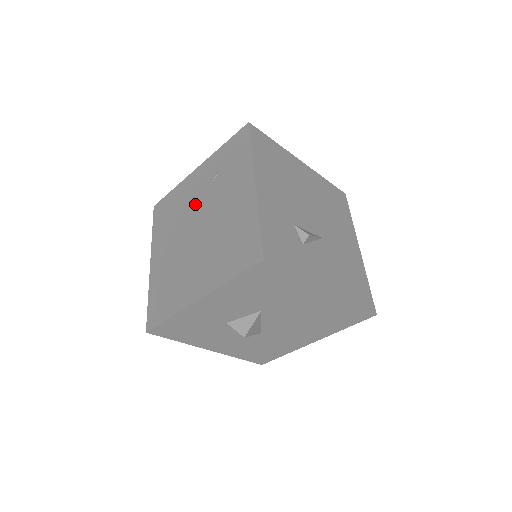
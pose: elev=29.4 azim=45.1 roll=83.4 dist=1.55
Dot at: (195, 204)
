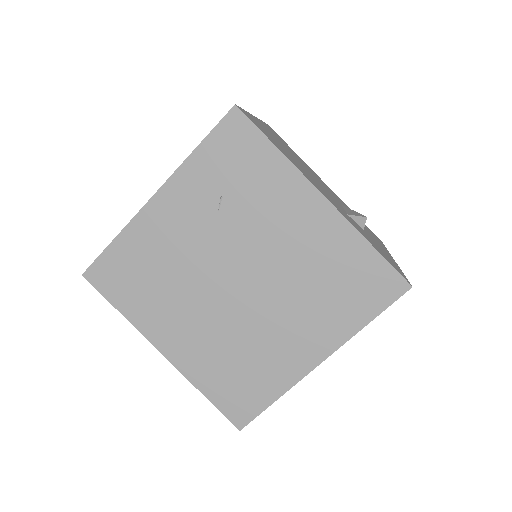
Dot at: (202, 251)
